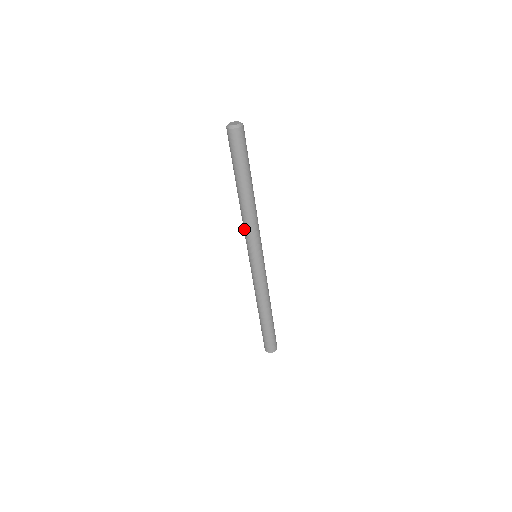
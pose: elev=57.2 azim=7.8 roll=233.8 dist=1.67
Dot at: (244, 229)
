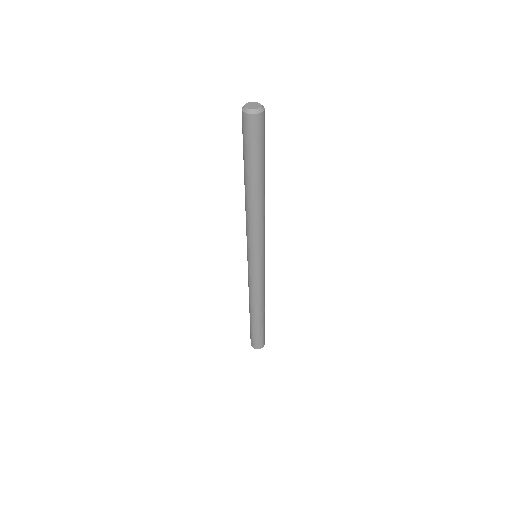
Dot at: (246, 224)
